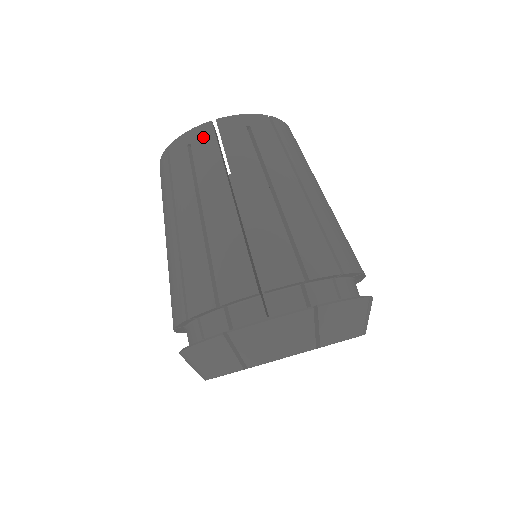
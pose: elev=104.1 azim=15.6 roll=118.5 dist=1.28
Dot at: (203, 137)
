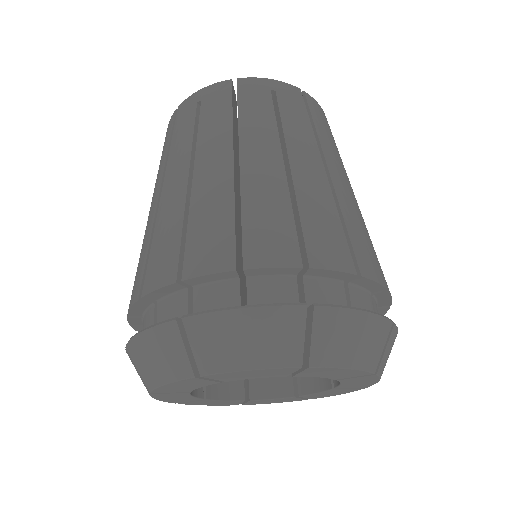
Dot at: (168, 130)
